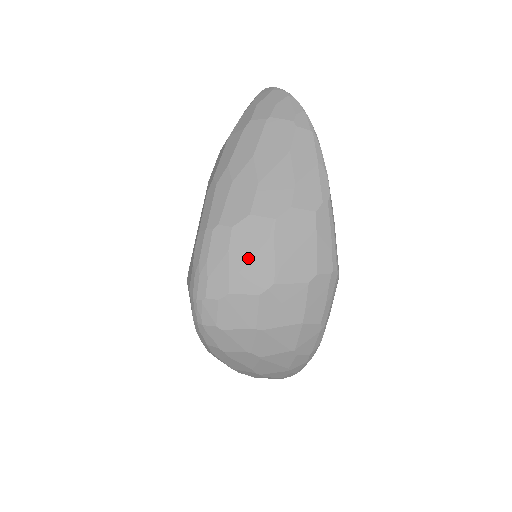
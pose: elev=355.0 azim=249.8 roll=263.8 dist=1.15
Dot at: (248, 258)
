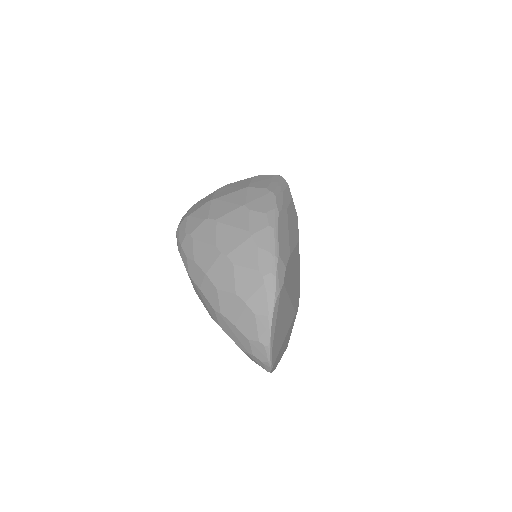
Dot at: occluded
